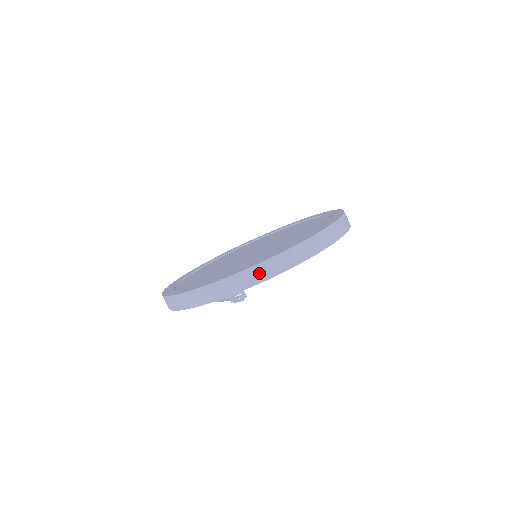
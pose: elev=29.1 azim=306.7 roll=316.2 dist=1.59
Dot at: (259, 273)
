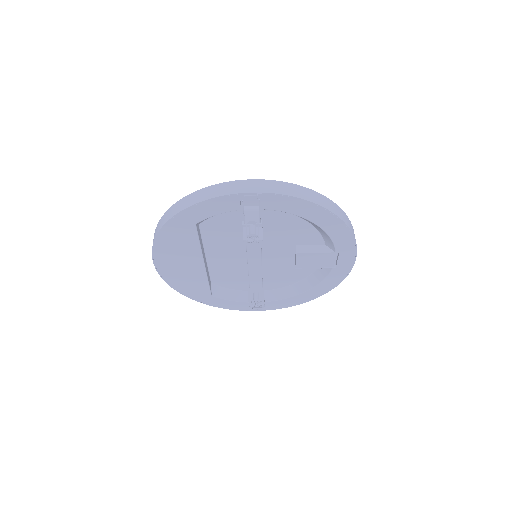
Dot at: (311, 195)
